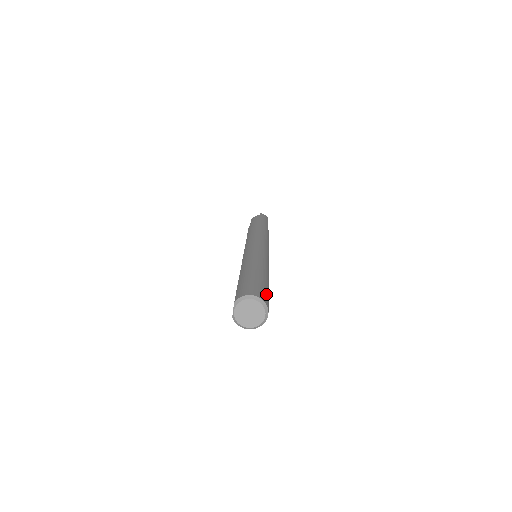
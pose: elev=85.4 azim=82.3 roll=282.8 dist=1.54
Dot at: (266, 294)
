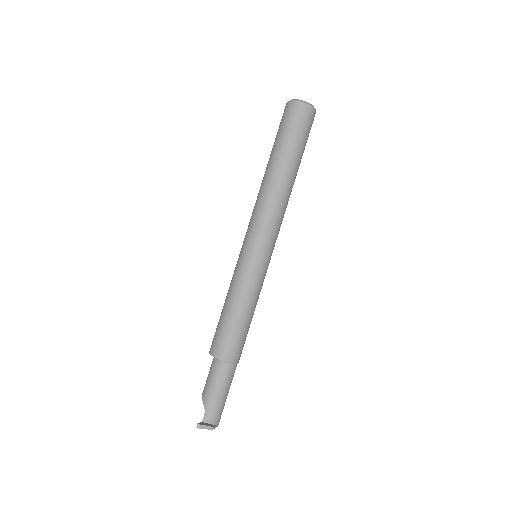
Dot at: occluded
